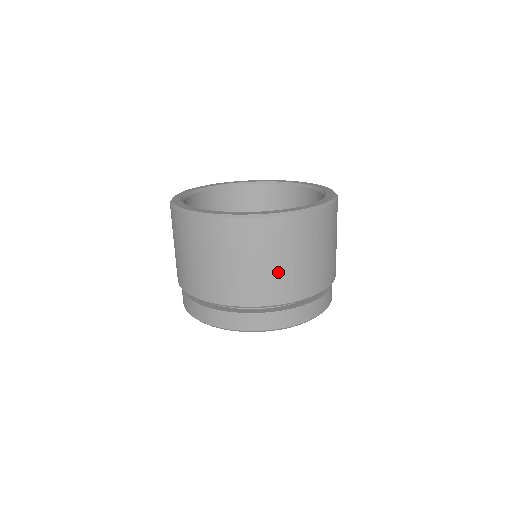
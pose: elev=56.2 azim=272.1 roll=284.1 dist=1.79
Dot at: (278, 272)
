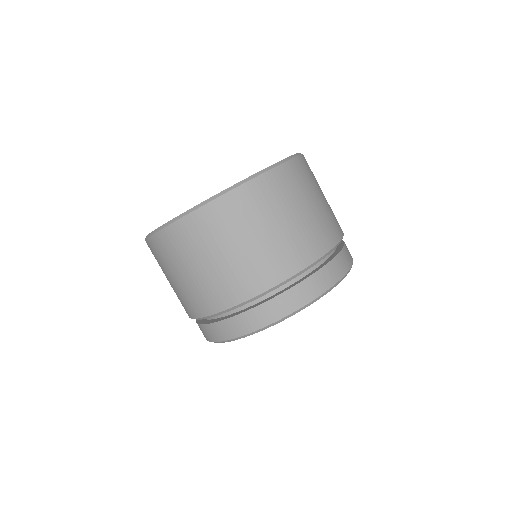
Dot at: (269, 244)
